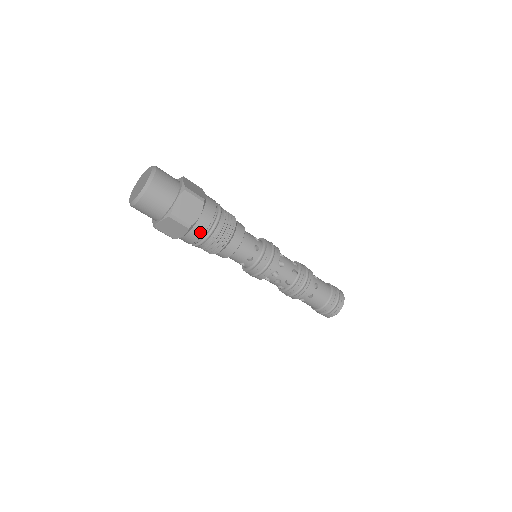
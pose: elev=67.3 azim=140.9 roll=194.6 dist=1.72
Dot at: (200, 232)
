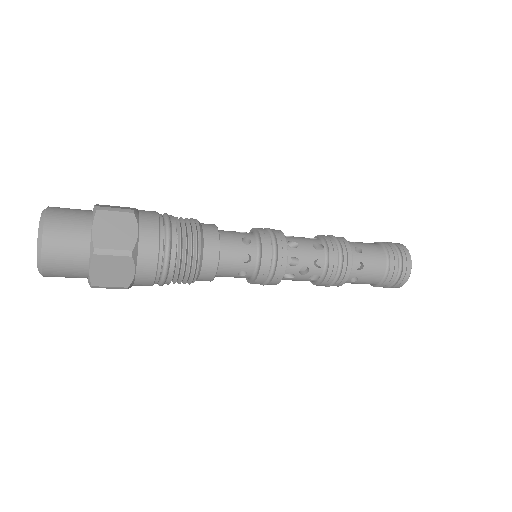
Dot at: (152, 254)
